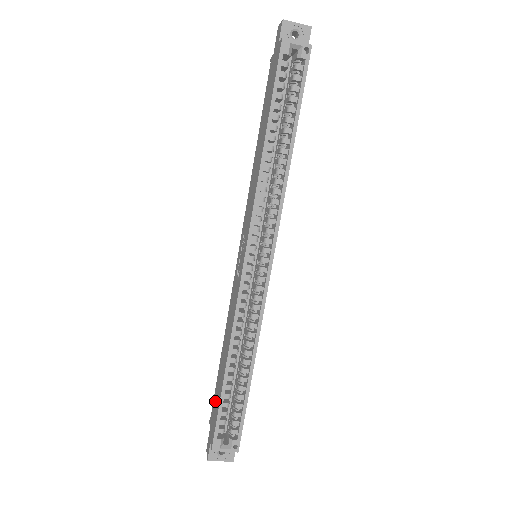
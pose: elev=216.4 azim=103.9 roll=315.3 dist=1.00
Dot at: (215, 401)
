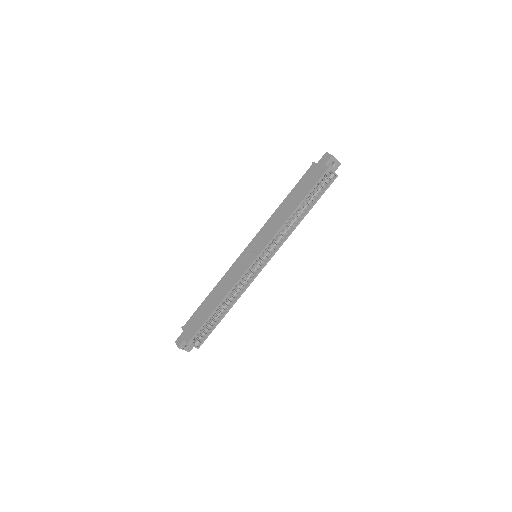
Dot at: (195, 319)
